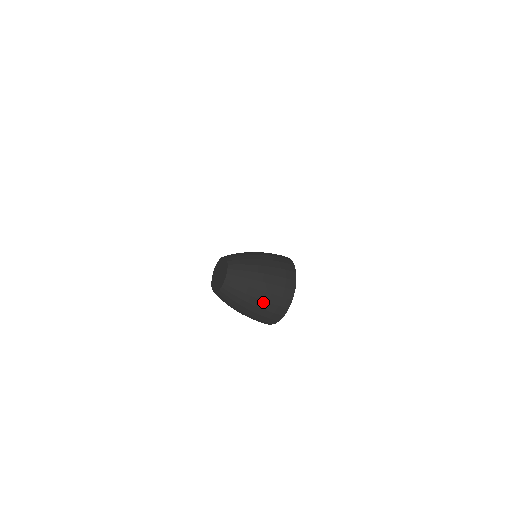
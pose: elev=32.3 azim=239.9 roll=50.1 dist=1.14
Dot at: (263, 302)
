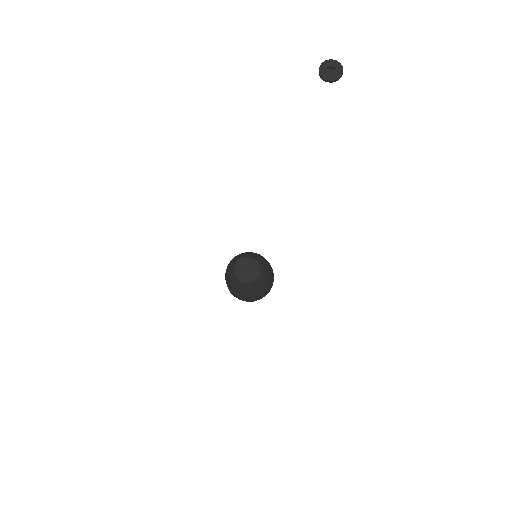
Dot at: (266, 289)
